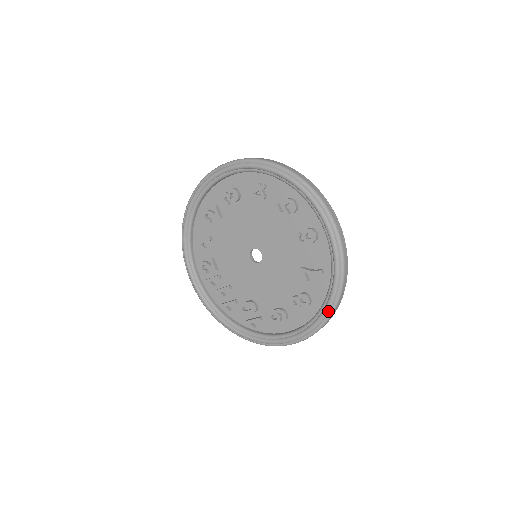
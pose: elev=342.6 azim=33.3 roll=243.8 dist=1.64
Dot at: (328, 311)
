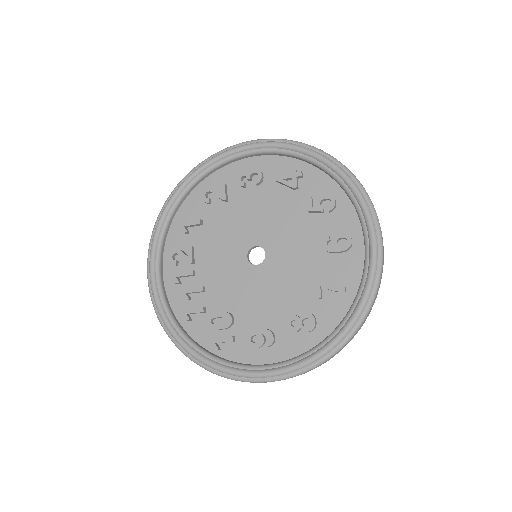
Dot at: (339, 341)
